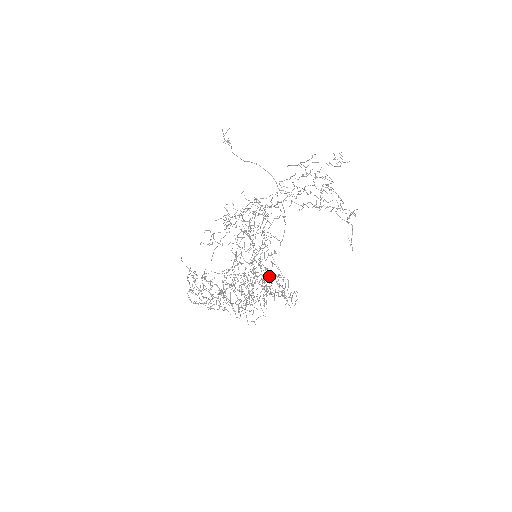
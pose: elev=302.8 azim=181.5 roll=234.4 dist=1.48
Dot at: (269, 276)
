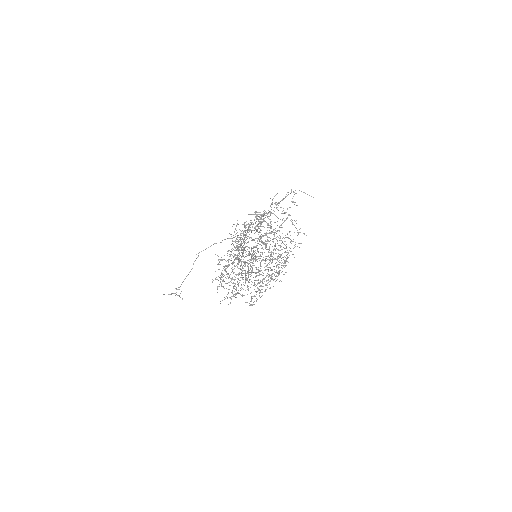
Dot at: (279, 257)
